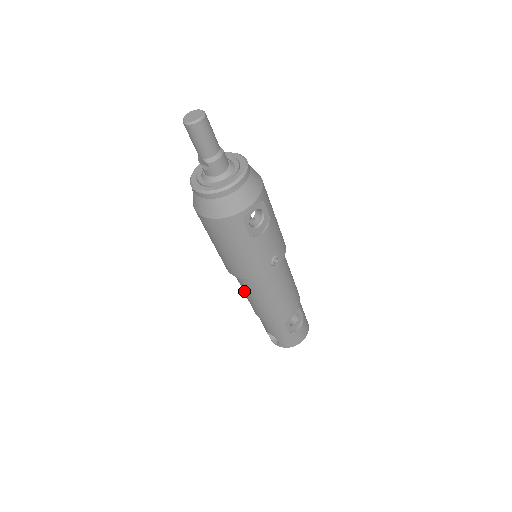
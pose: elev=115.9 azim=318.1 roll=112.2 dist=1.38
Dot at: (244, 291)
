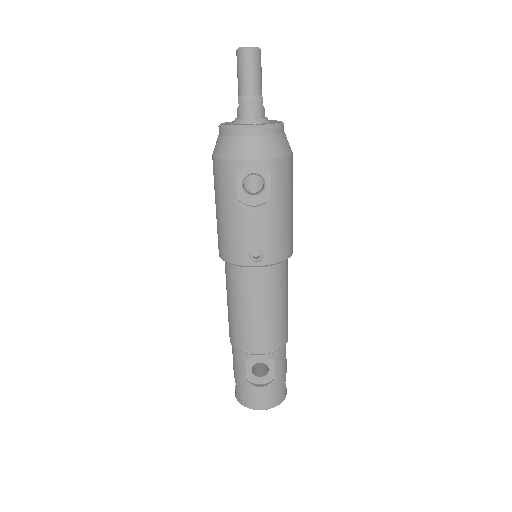
Dot at: occluded
